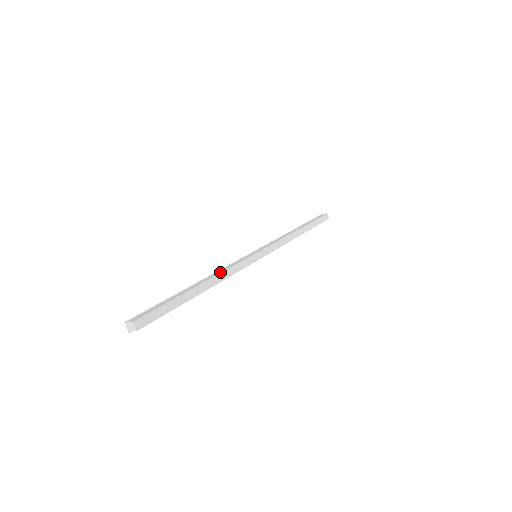
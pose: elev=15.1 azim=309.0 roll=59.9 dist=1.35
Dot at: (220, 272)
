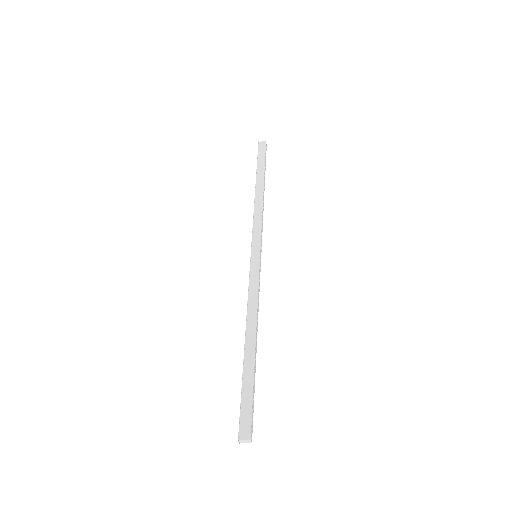
Dot at: (255, 310)
